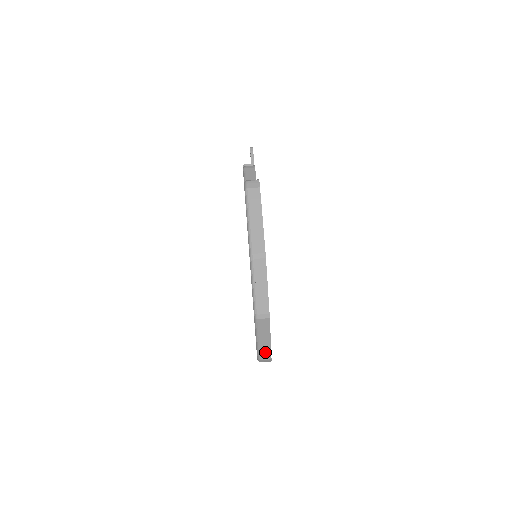
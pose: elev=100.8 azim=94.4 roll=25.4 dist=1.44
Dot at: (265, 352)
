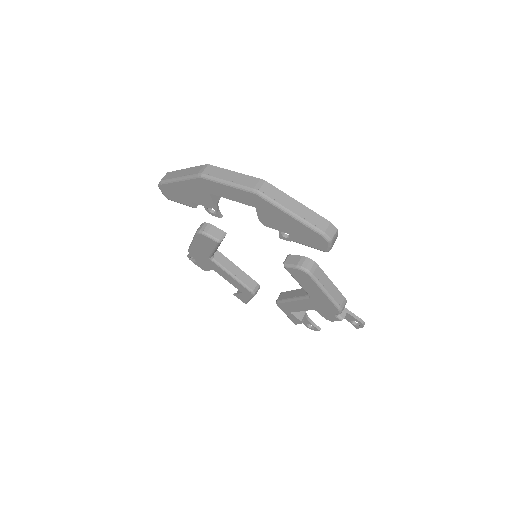
Dot at: (314, 219)
